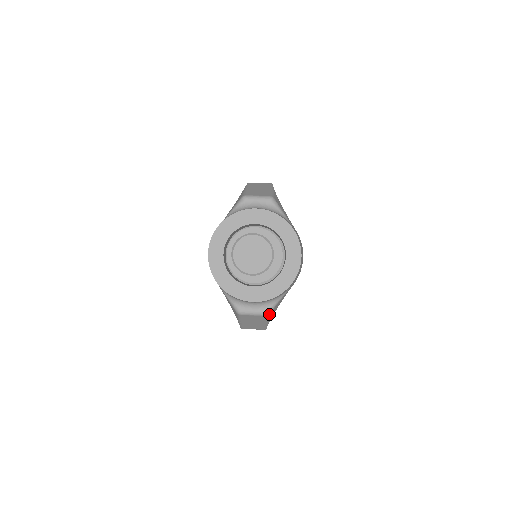
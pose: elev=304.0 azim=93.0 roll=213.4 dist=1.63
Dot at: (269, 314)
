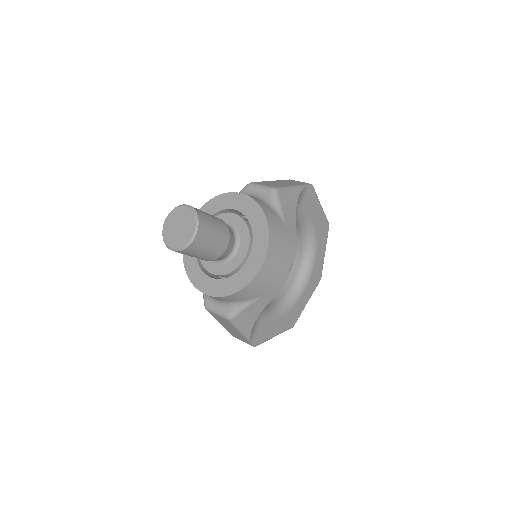
Dot at: (233, 320)
